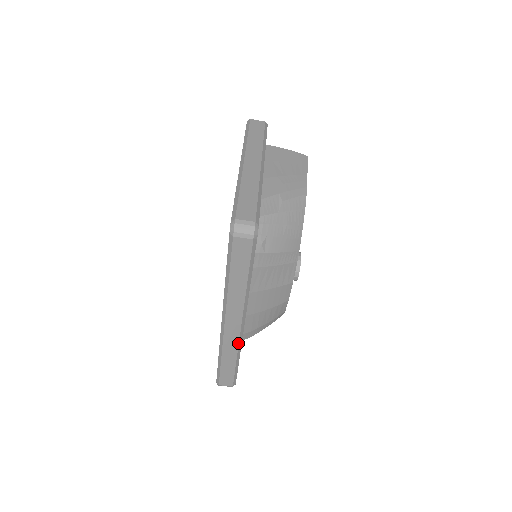
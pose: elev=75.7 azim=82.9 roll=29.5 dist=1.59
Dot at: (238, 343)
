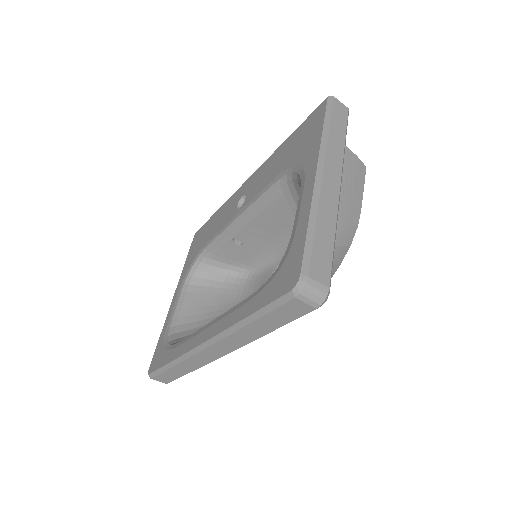
Dot at: (206, 364)
